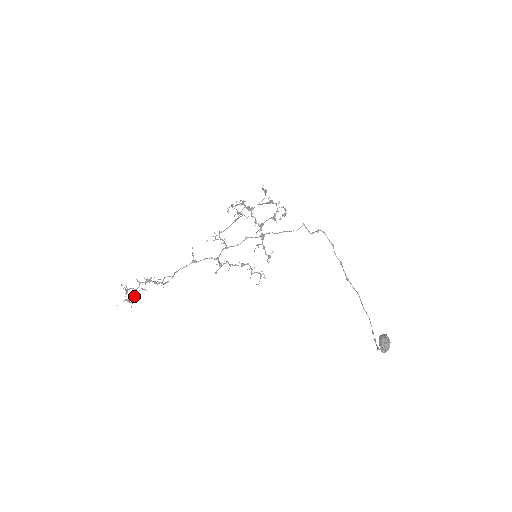
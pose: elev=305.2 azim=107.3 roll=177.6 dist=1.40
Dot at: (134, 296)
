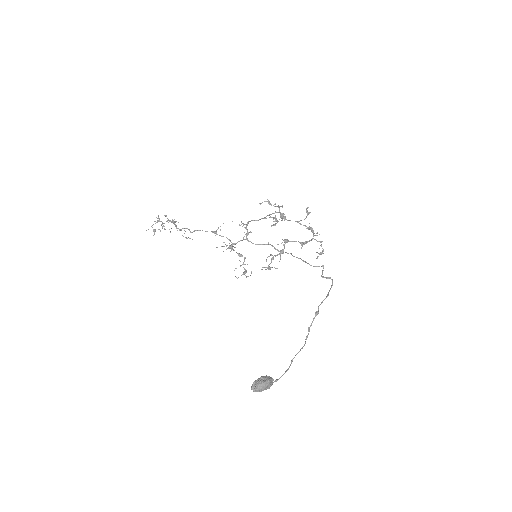
Dot at: occluded
